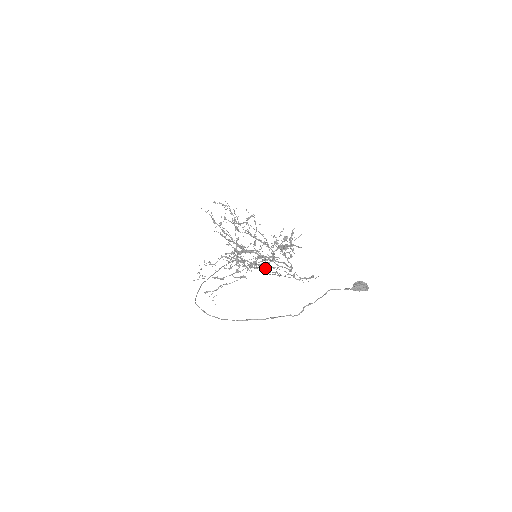
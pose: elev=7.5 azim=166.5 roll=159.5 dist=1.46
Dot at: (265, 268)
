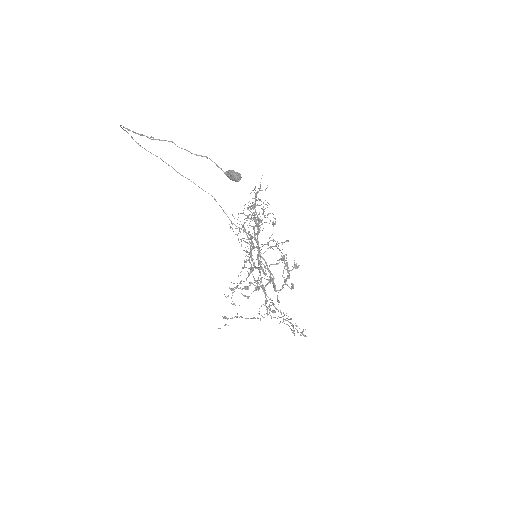
Dot at: occluded
